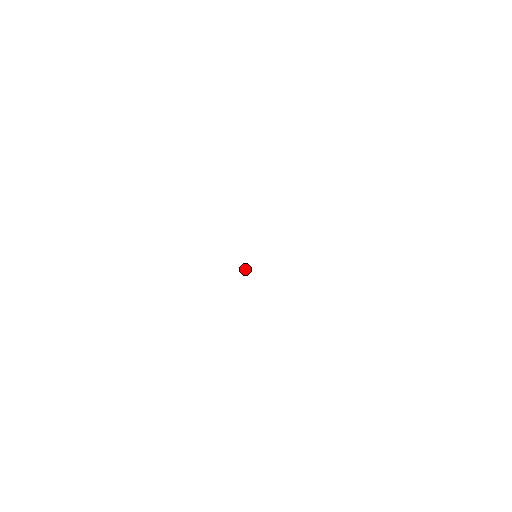
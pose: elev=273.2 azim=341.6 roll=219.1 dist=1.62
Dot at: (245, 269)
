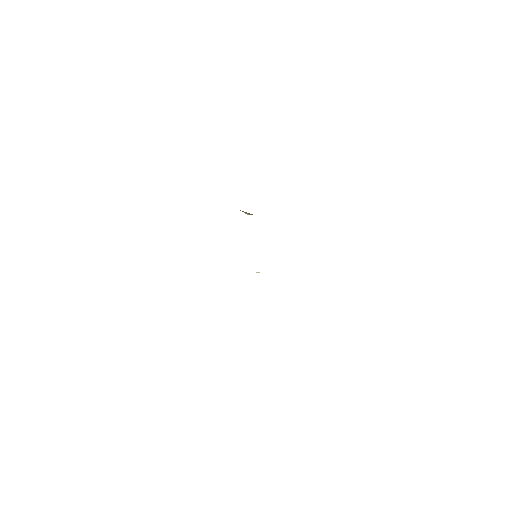
Dot at: (258, 272)
